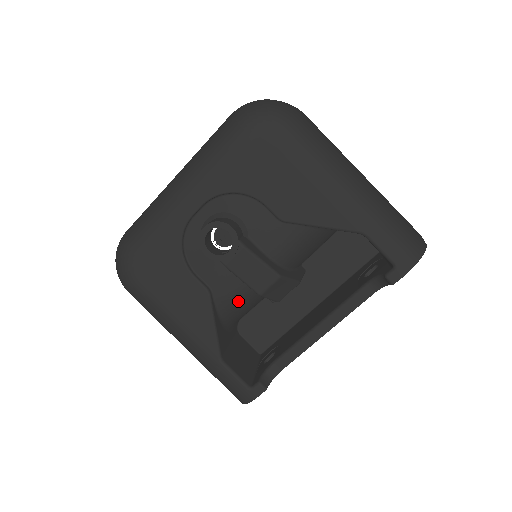
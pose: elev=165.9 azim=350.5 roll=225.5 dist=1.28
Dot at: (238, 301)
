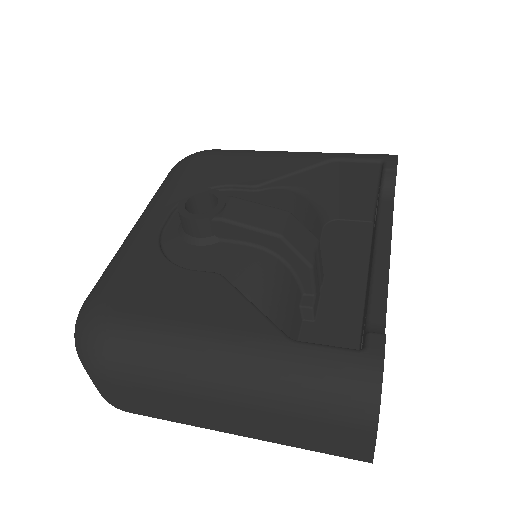
Dot at: (264, 279)
